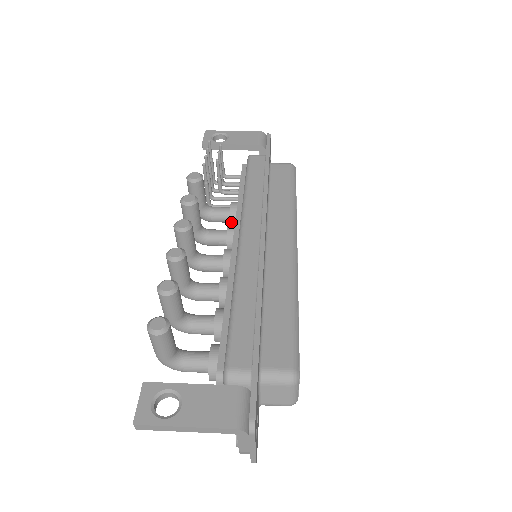
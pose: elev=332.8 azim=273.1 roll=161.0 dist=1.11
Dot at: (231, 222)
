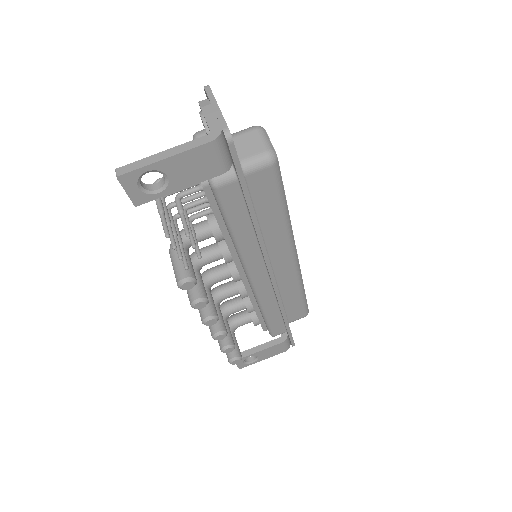
Dot at: occluded
